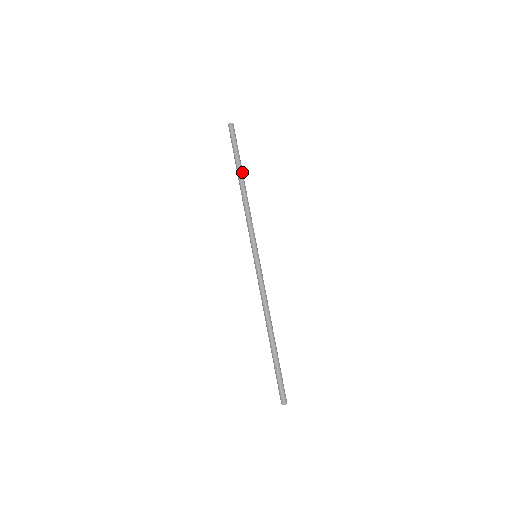
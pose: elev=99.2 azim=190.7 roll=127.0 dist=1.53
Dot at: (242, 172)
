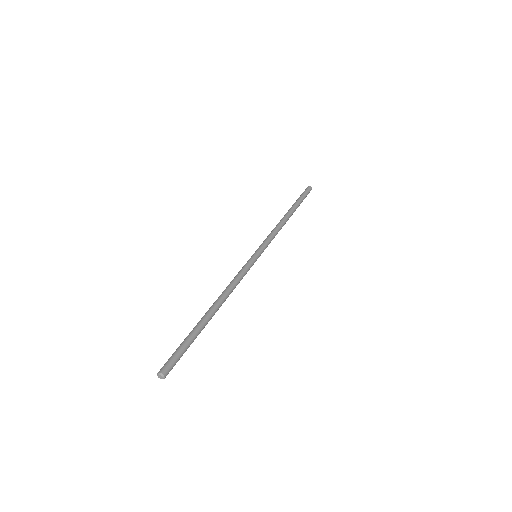
Dot at: (292, 208)
